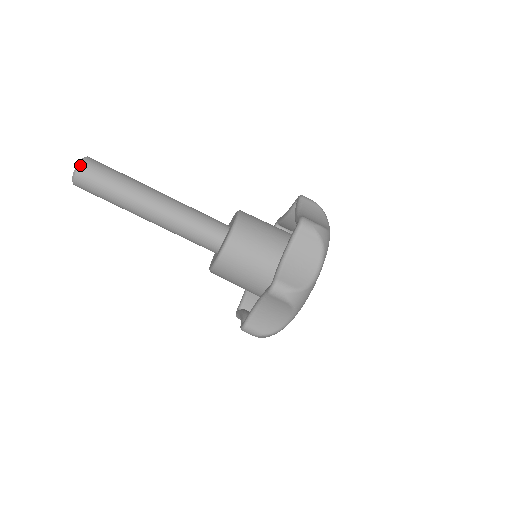
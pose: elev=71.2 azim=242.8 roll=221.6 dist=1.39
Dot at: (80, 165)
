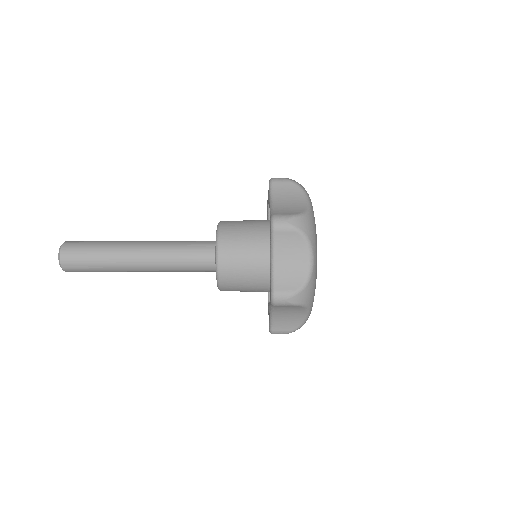
Dot at: (60, 256)
